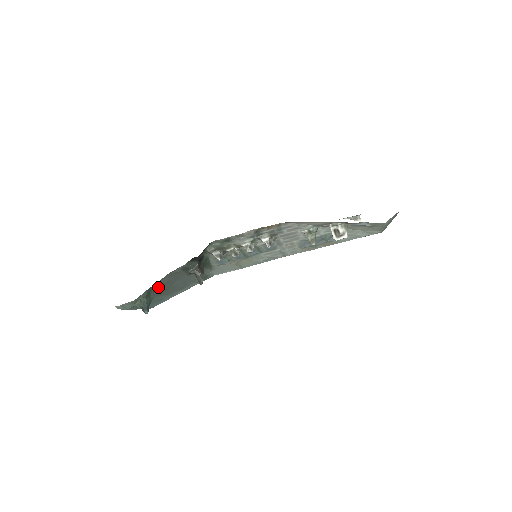
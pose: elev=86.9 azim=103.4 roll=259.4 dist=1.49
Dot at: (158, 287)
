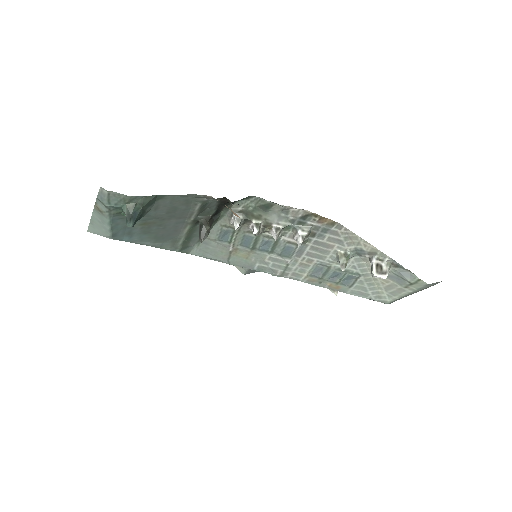
Dot at: (161, 206)
